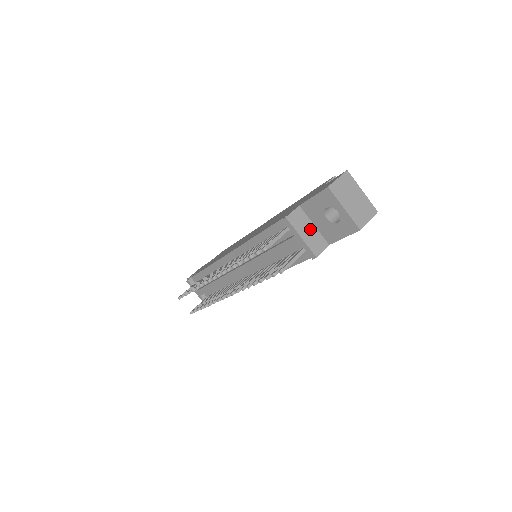
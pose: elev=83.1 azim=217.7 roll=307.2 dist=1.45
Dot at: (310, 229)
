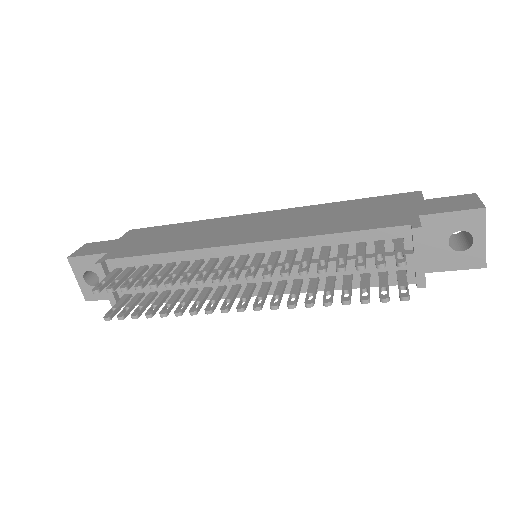
Dot at: occluded
